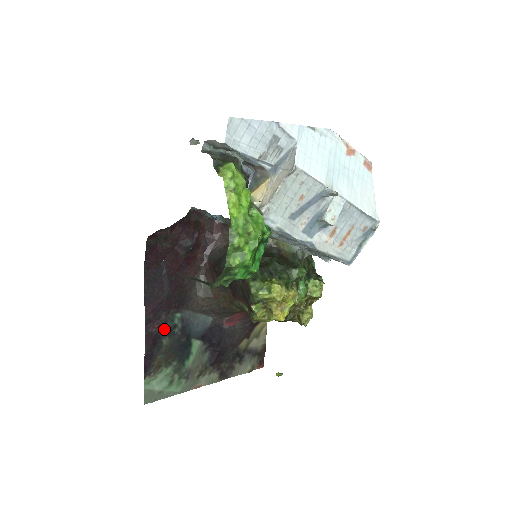
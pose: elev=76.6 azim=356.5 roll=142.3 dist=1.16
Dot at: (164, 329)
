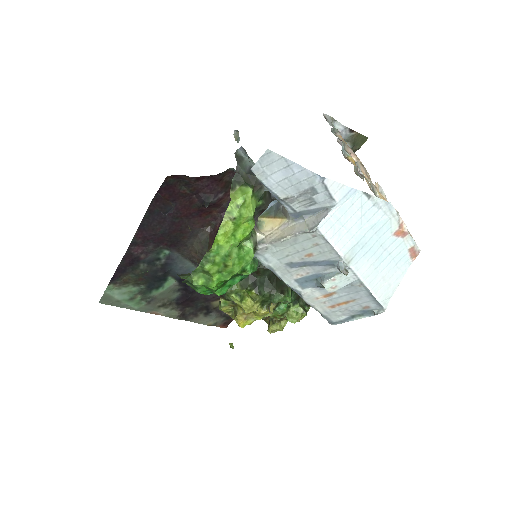
Dot at: (146, 257)
